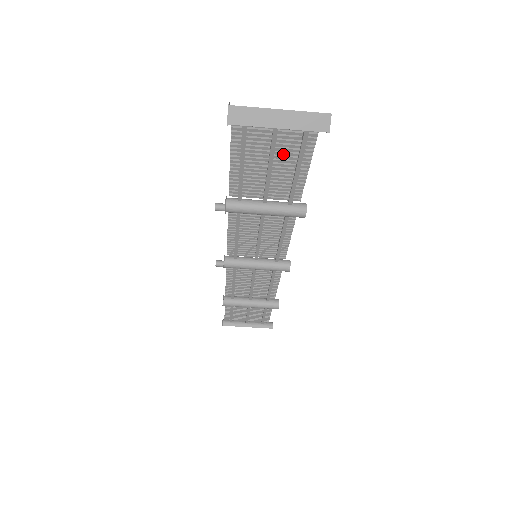
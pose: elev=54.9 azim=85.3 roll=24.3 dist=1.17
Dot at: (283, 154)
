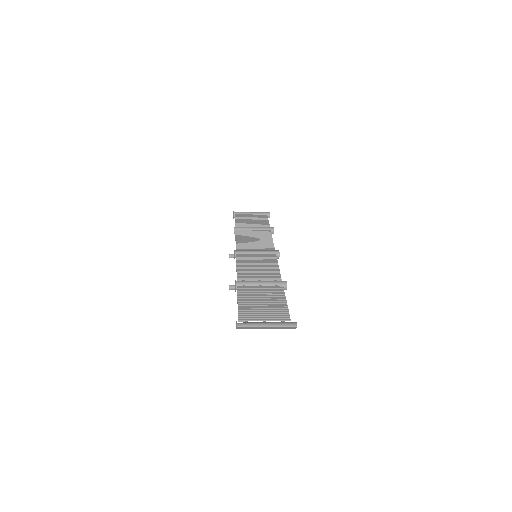
Dot at: (270, 309)
